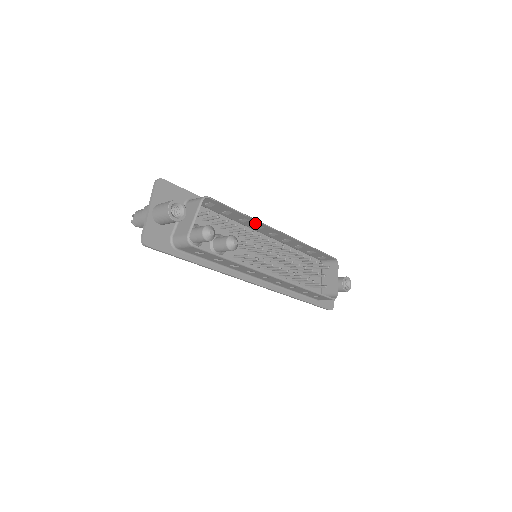
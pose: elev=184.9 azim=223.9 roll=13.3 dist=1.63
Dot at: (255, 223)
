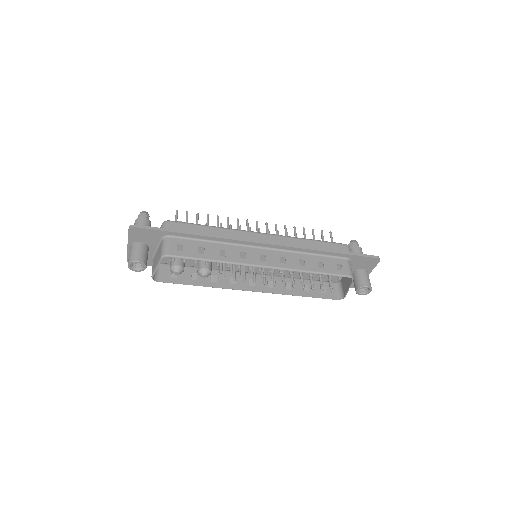
Dot at: (233, 258)
